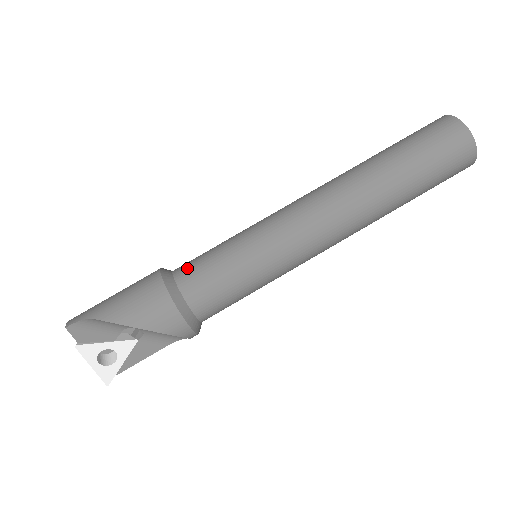
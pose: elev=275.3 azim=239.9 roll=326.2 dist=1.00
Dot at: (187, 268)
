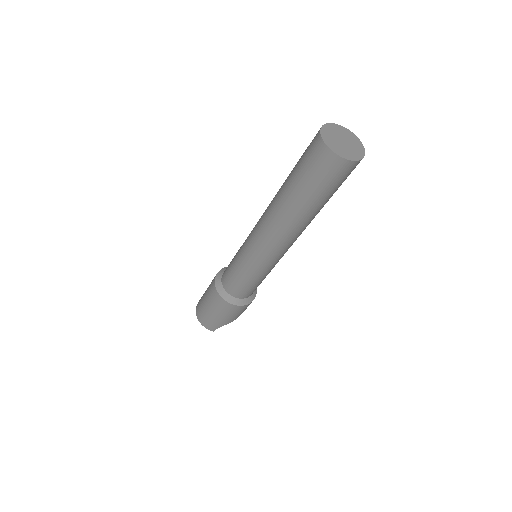
Dot at: (242, 294)
